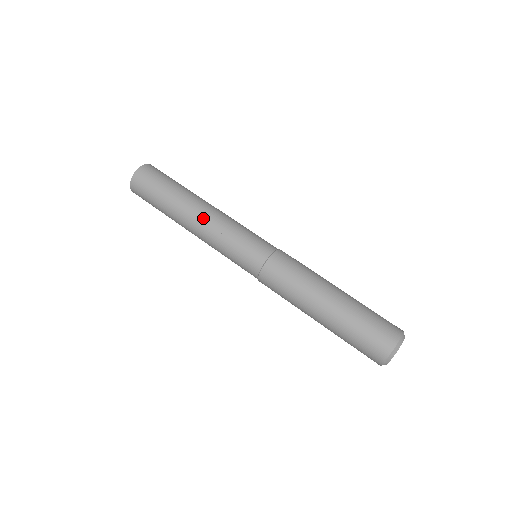
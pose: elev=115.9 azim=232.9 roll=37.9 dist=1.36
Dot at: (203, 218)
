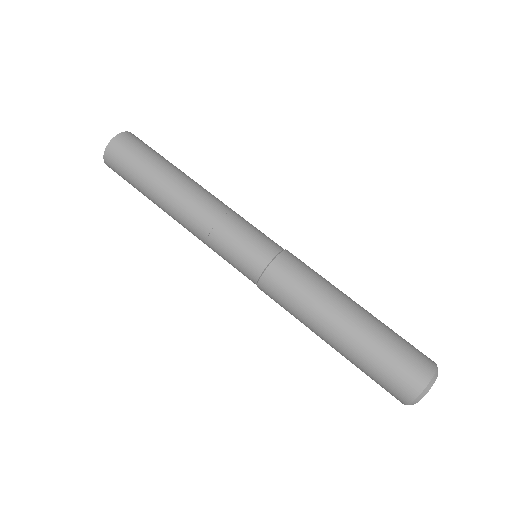
Dot at: (199, 197)
